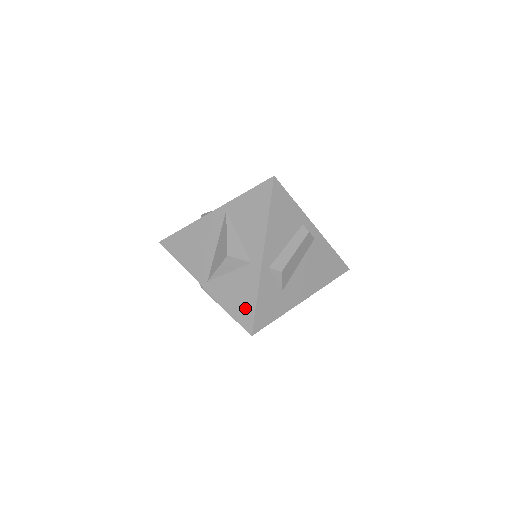
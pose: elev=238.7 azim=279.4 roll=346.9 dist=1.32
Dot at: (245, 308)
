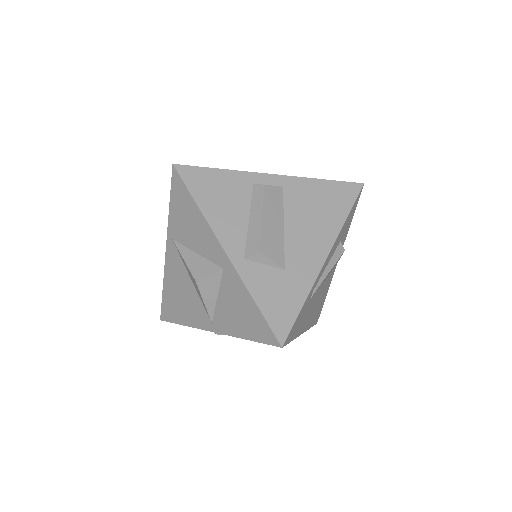
Dot at: (254, 322)
